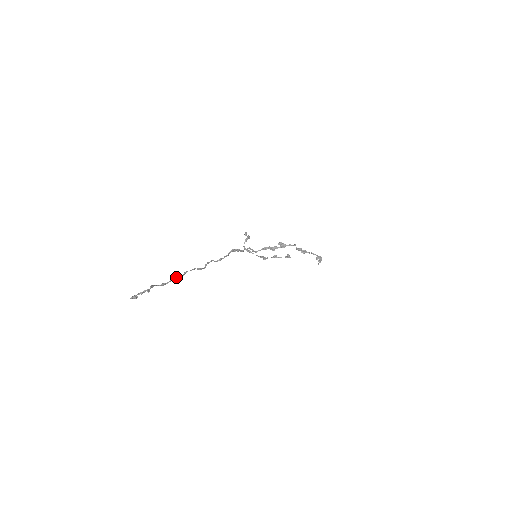
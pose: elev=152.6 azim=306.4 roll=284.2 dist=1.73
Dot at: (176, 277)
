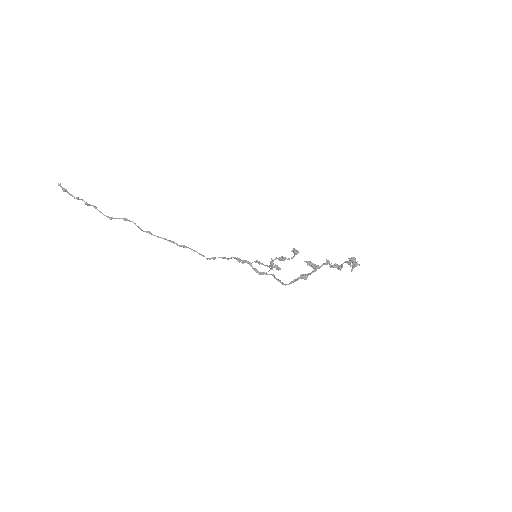
Dot at: (130, 221)
